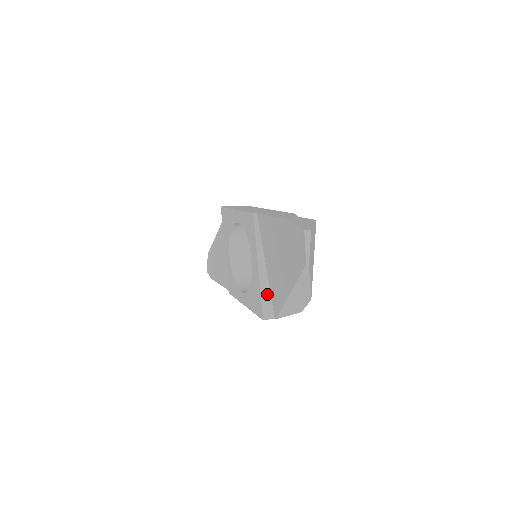
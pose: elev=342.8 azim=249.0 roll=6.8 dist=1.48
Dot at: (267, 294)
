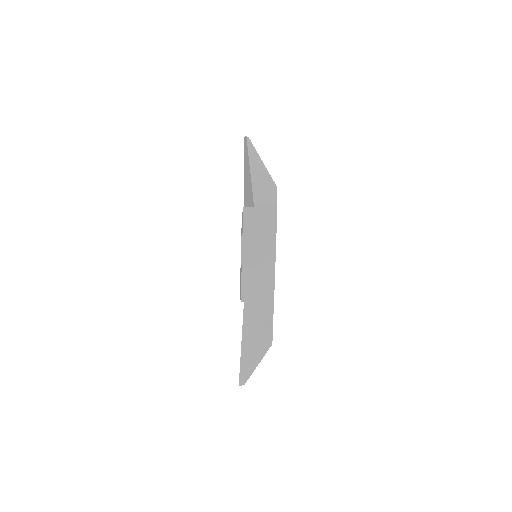
Dot at: occluded
